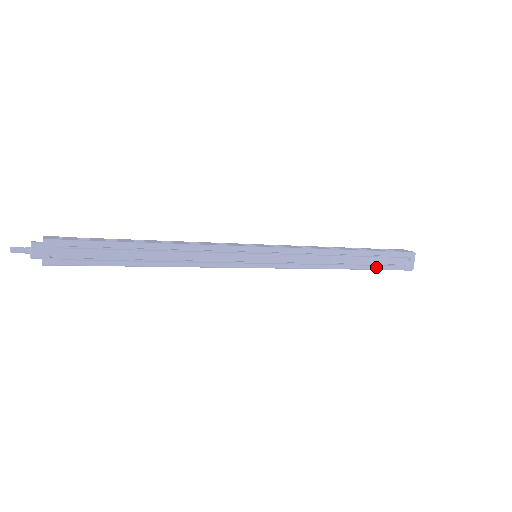
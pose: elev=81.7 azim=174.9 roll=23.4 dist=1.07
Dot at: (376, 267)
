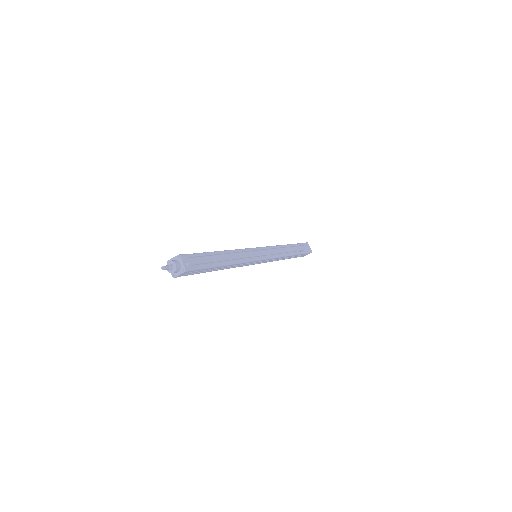
Dot at: (300, 252)
